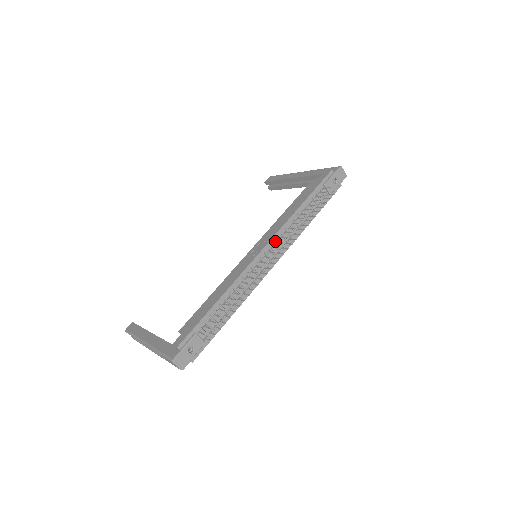
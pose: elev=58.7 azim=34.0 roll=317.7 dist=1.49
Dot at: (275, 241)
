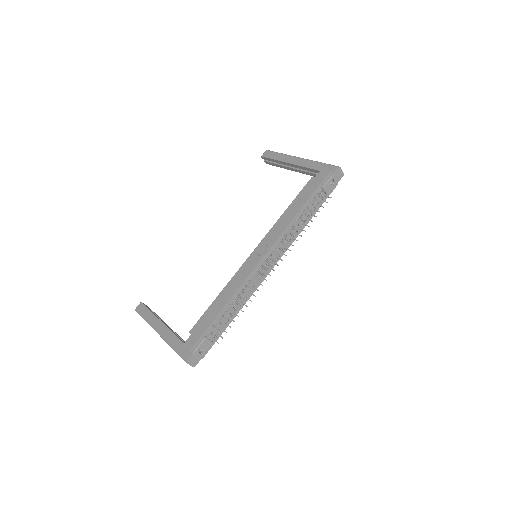
Dot at: (275, 247)
